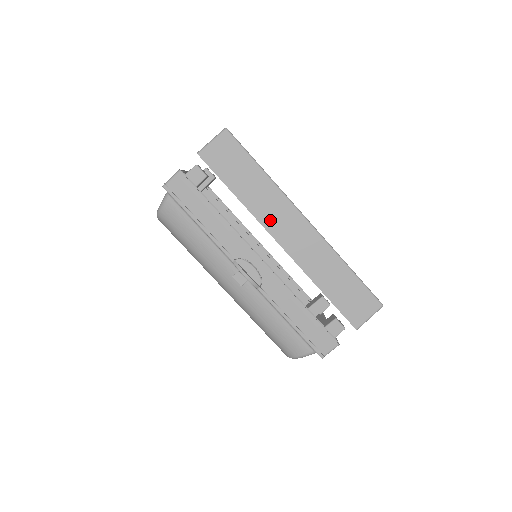
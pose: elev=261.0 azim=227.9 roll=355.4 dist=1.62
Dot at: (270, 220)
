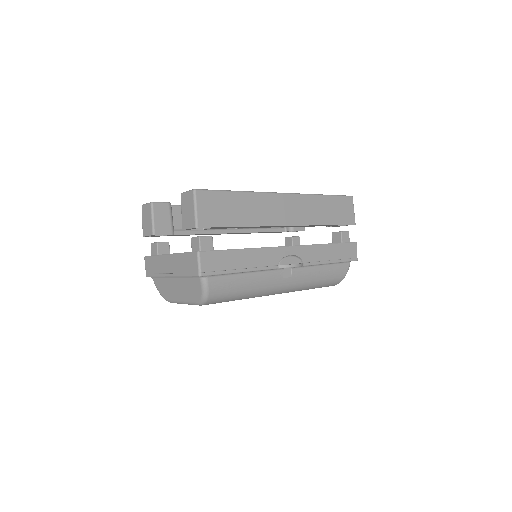
Dot at: (271, 218)
